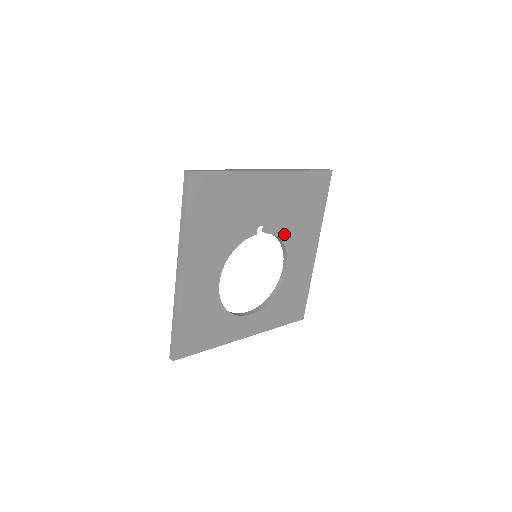
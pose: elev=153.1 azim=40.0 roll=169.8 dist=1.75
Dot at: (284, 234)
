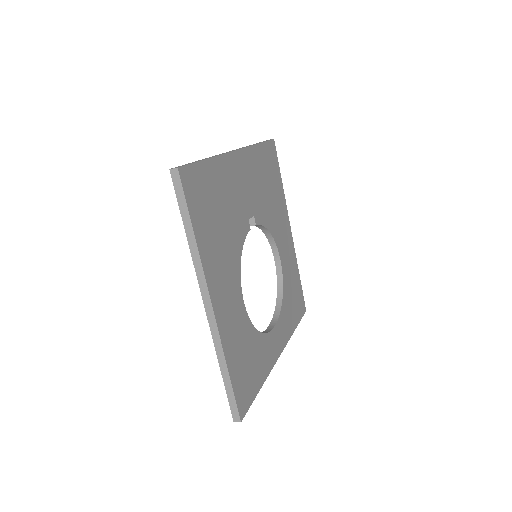
Dot at: (267, 221)
